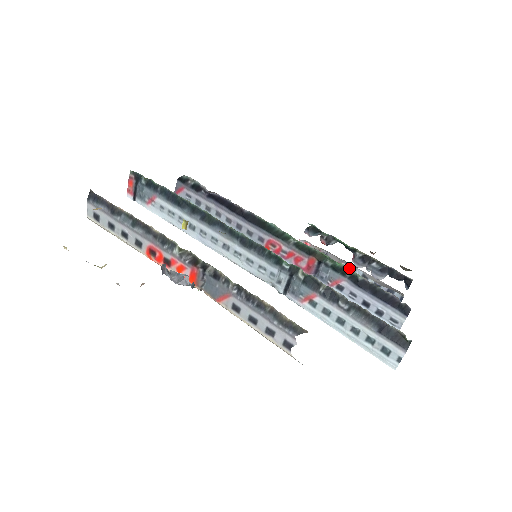
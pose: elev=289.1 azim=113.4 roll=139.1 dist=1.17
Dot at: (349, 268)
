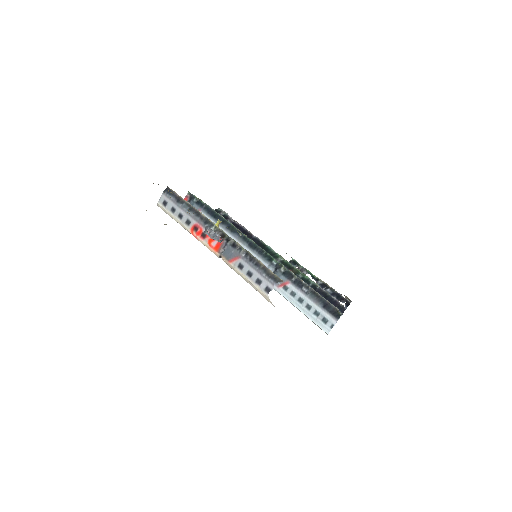
Dot at: occluded
